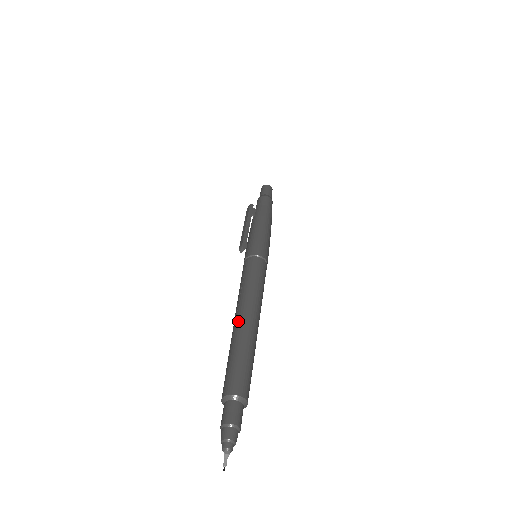
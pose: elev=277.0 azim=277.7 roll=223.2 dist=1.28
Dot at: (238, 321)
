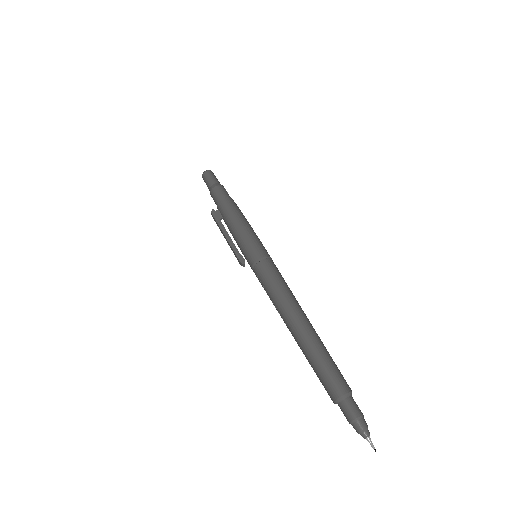
Dot at: (294, 334)
